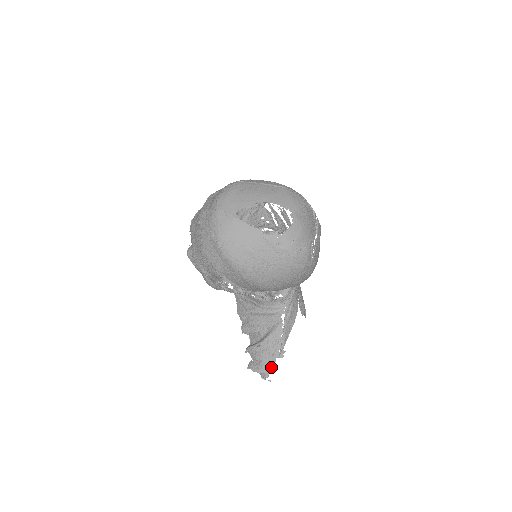
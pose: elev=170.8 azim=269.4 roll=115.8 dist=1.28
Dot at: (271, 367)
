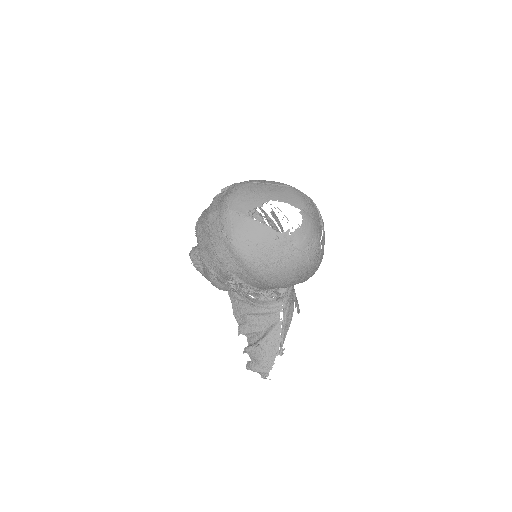
Dot at: (271, 365)
